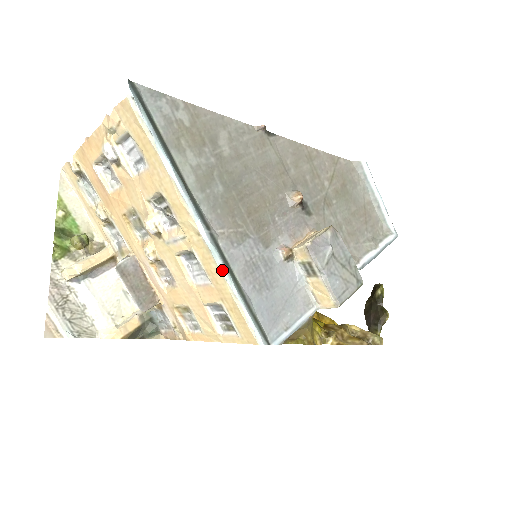
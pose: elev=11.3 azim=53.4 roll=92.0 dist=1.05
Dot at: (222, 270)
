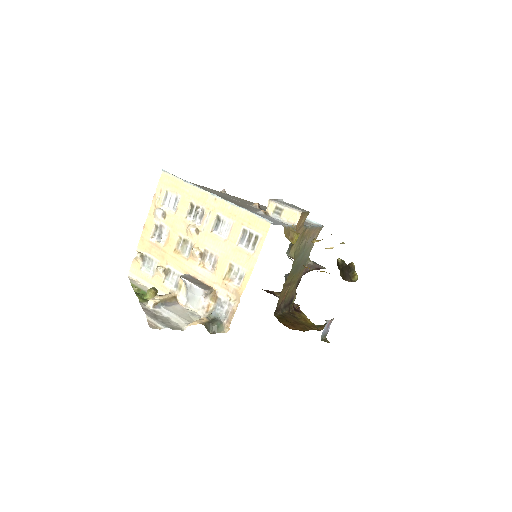
Dot at: (234, 205)
